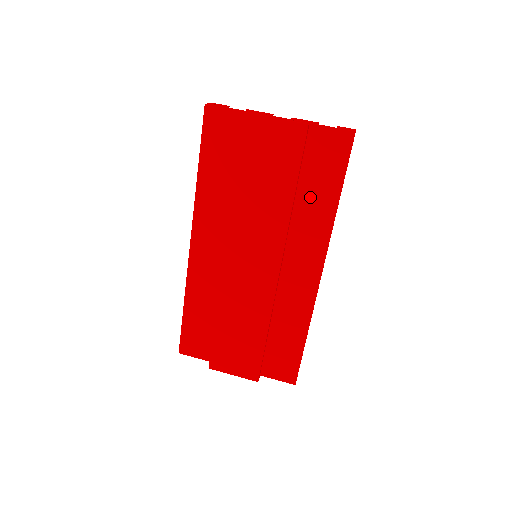
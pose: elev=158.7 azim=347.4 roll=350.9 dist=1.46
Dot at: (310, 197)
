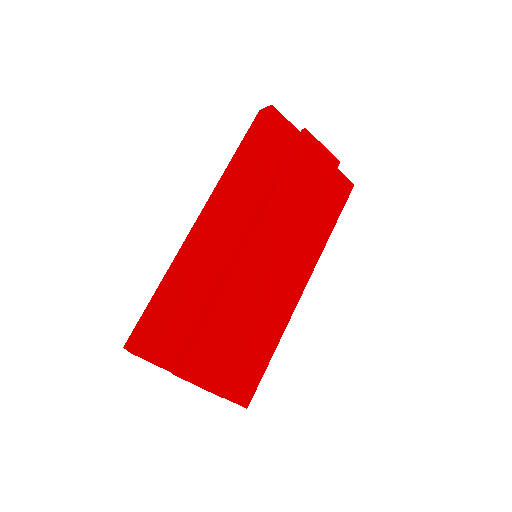
Dot at: (317, 218)
